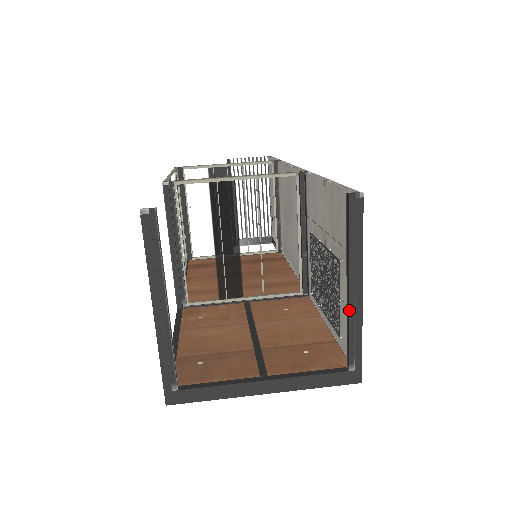
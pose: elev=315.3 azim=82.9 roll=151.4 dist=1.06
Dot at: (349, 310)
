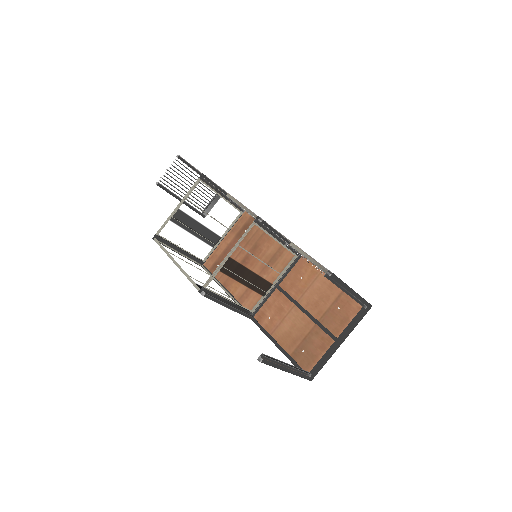
Dot at: occluded
